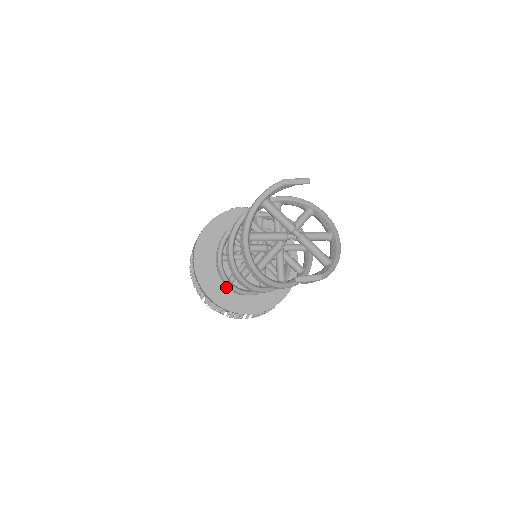
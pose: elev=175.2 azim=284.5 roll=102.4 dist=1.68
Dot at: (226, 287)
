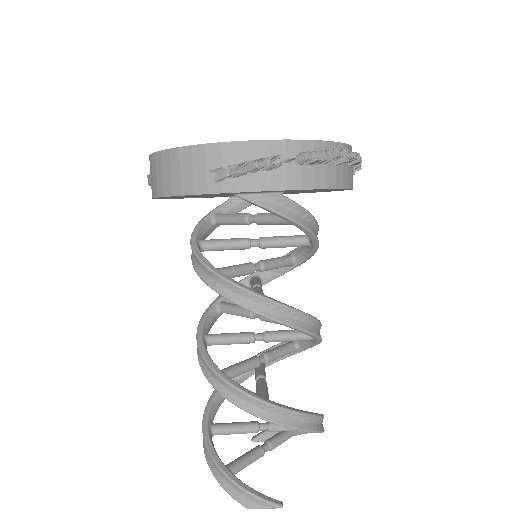
Dot at: occluded
